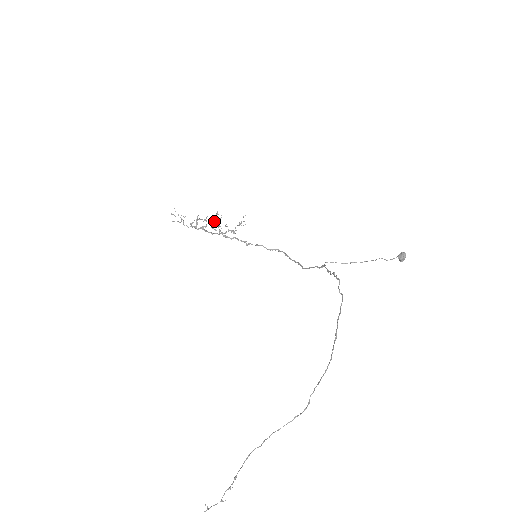
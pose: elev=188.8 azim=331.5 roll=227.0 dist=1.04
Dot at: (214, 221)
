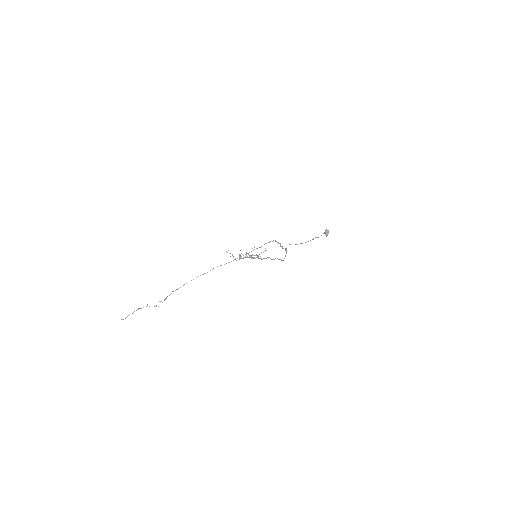
Dot at: occluded
